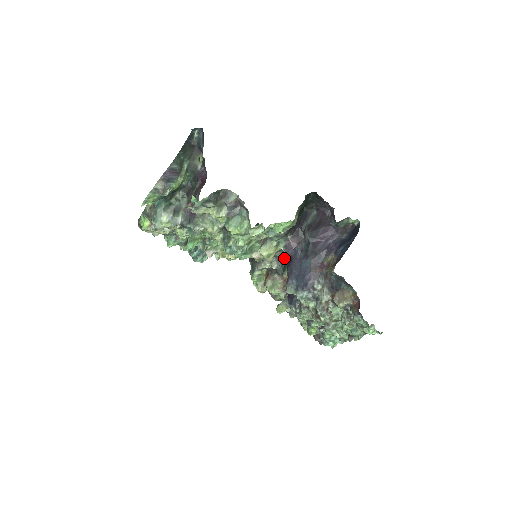
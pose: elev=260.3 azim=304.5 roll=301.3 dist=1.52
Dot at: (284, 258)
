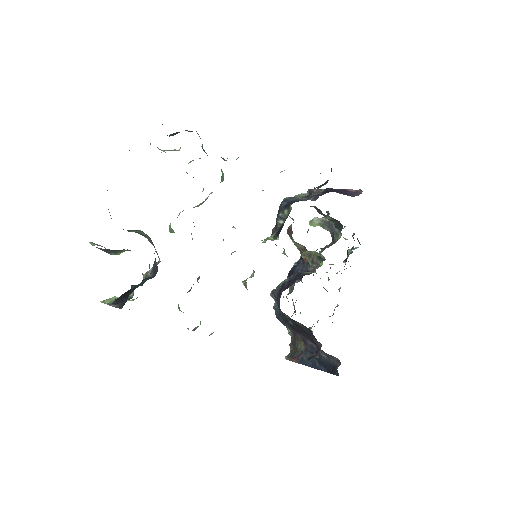
Dot at: occluded
